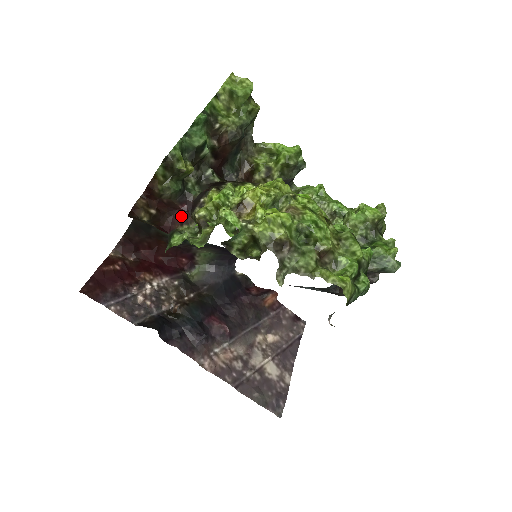
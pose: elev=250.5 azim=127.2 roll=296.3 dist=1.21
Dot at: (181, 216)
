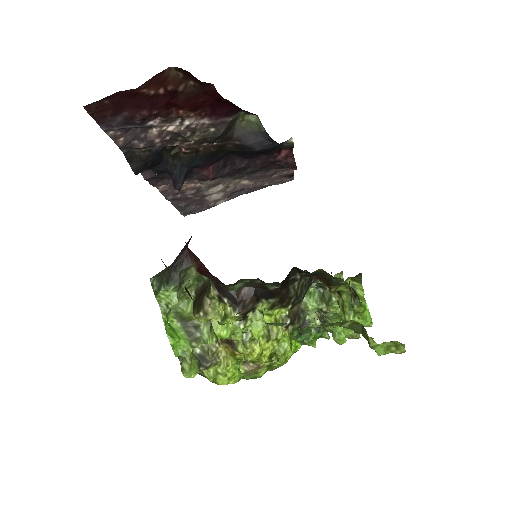
Dot at: (205, 270)
